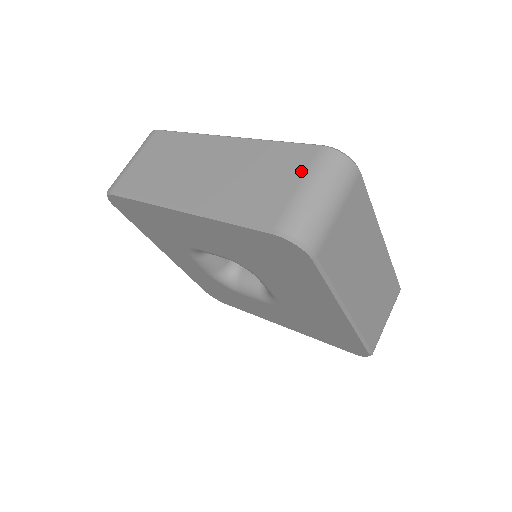
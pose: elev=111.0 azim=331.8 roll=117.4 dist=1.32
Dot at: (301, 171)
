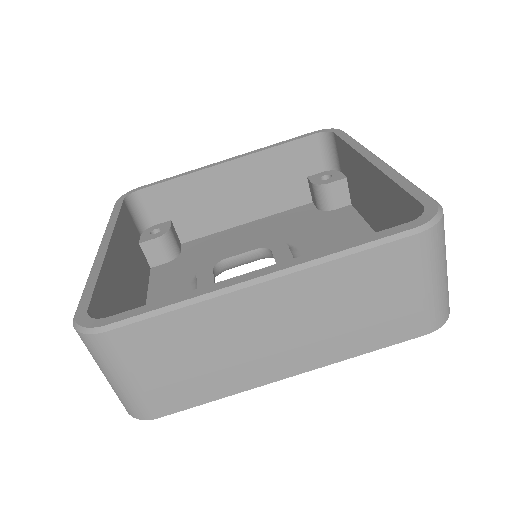
Dot at: (415, 273)
